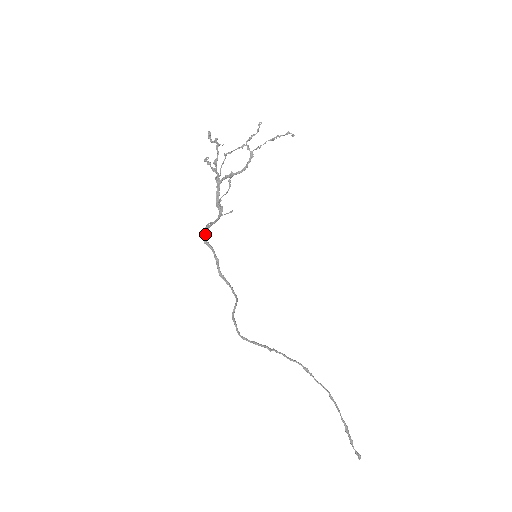
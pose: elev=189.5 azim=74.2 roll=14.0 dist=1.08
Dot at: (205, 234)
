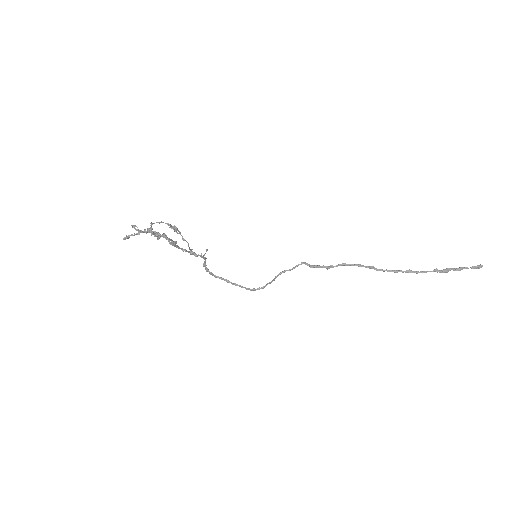
Dot at: occluded
